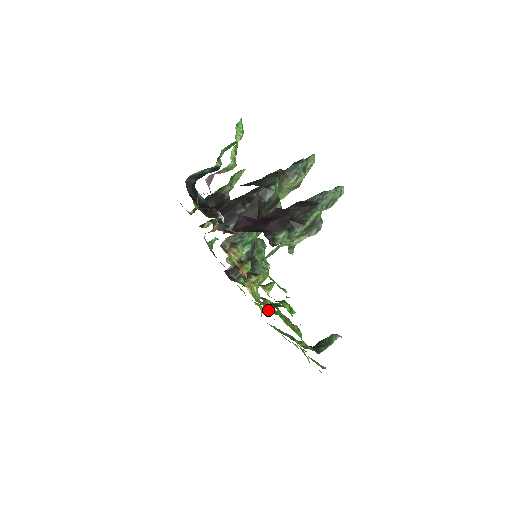
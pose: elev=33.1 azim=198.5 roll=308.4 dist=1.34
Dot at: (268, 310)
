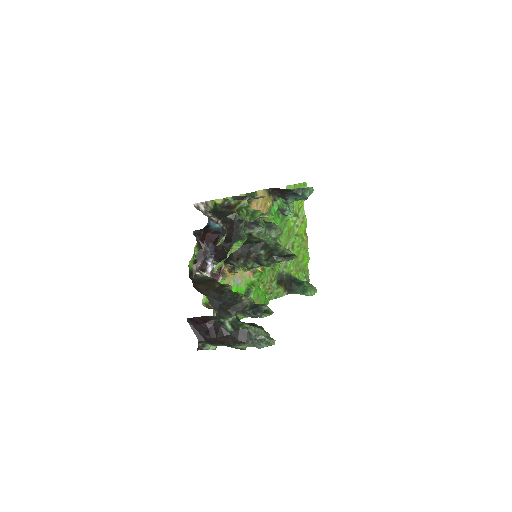
Dot at: occluded
